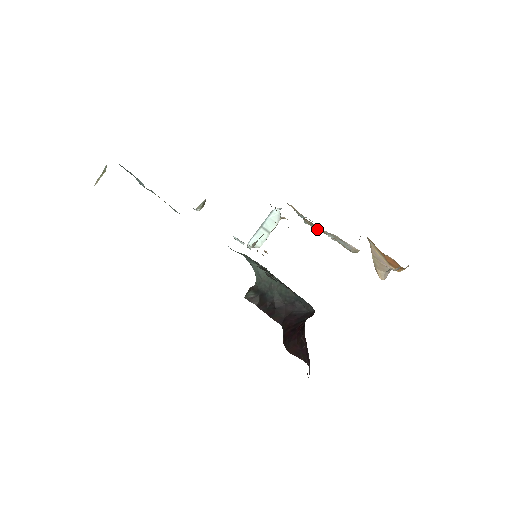
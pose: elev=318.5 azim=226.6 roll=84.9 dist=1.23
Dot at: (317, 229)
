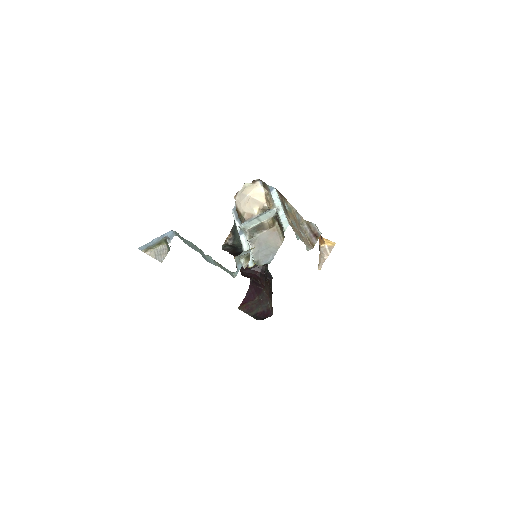
Dot at: (288, 209)
